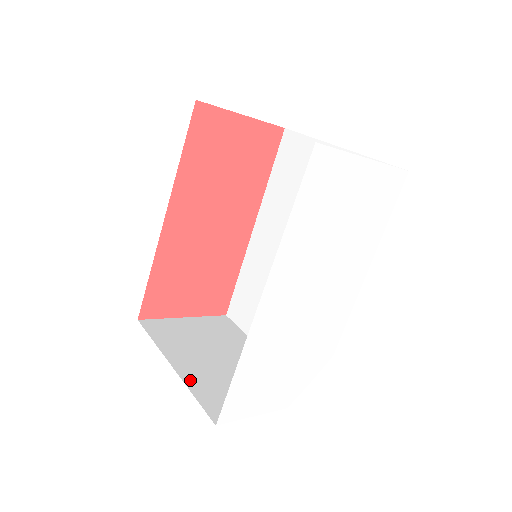
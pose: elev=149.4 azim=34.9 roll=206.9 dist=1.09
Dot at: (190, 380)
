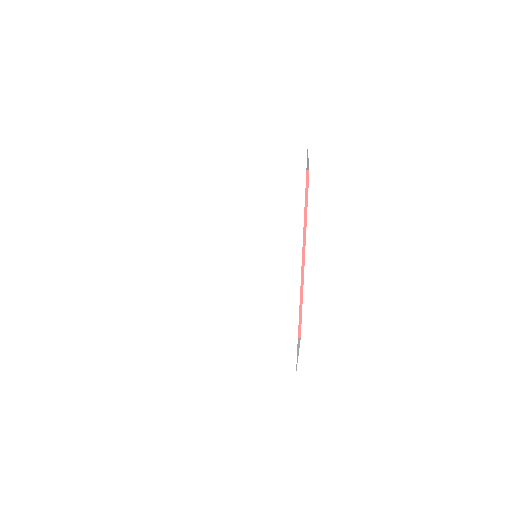
Dot at: occluded
